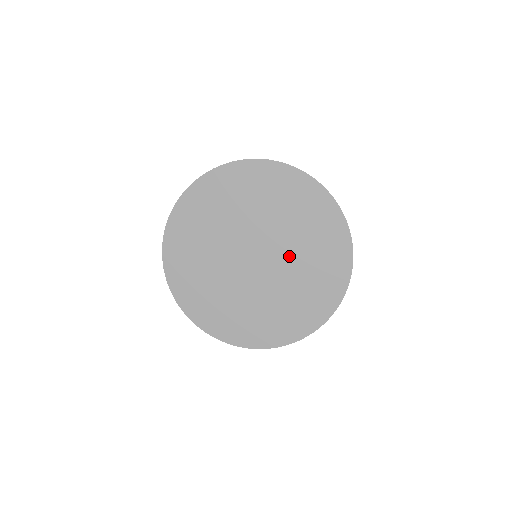
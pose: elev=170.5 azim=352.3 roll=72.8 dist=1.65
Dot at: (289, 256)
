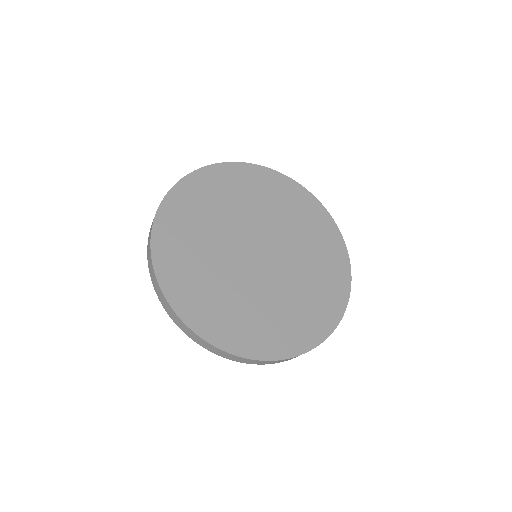
Dot at: (284, 235)
